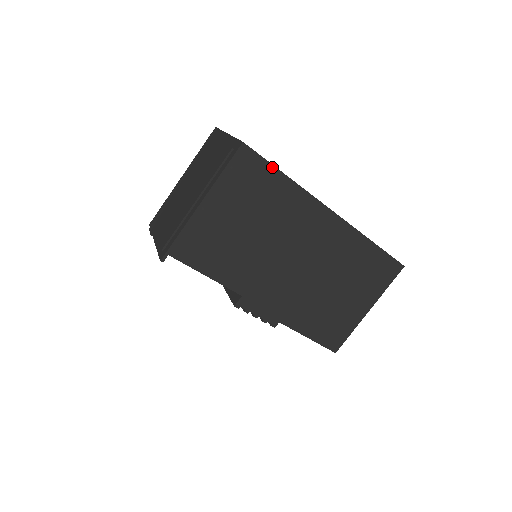
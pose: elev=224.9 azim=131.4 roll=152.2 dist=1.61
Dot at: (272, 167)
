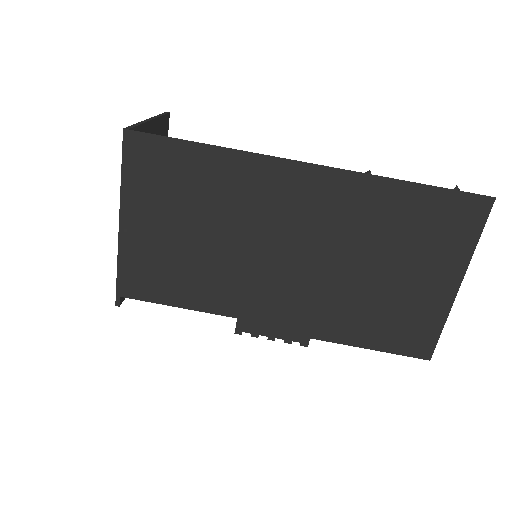
Dot at: (180, 142)
